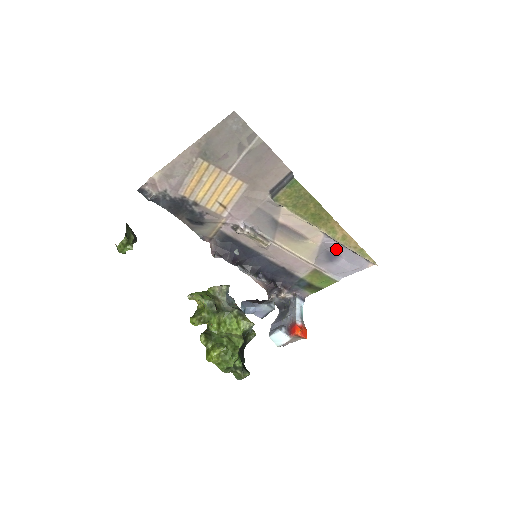
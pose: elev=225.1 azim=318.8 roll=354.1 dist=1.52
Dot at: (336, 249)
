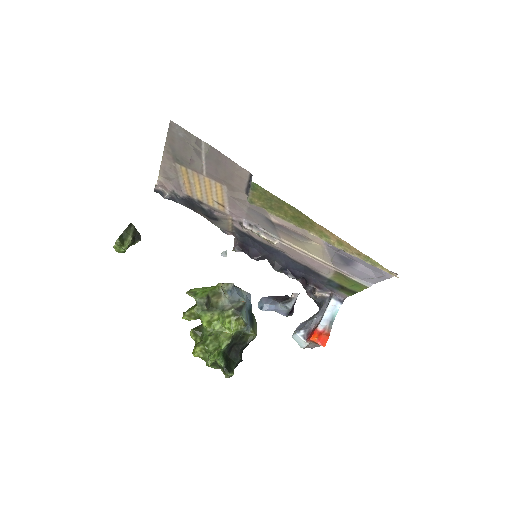
Dot at: (345, 253)
